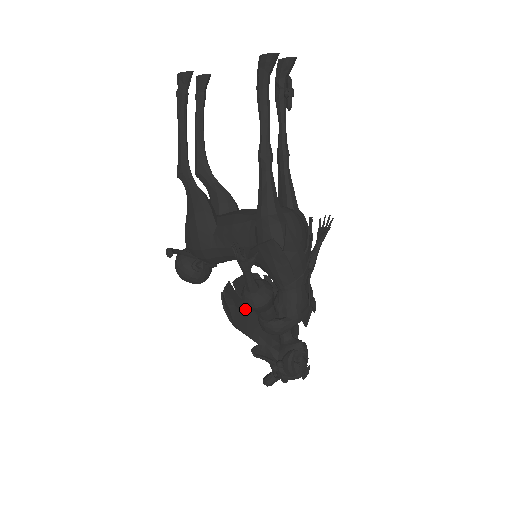
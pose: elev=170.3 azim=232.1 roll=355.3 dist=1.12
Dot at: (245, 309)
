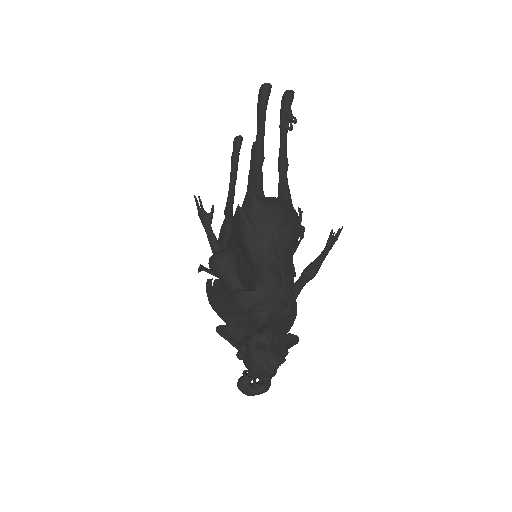
Dot at: occluded
